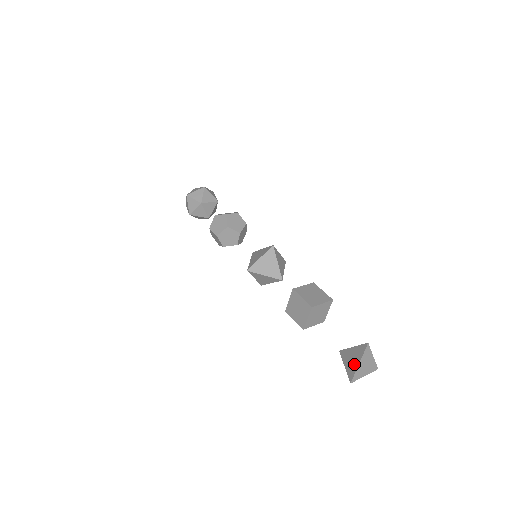
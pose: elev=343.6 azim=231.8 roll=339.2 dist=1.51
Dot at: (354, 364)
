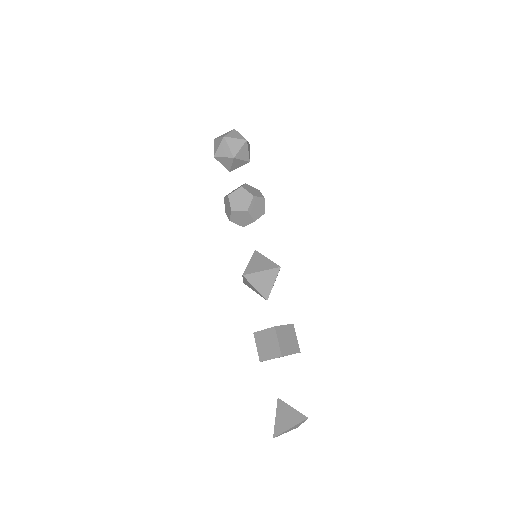
Dot at: (285, 424)
